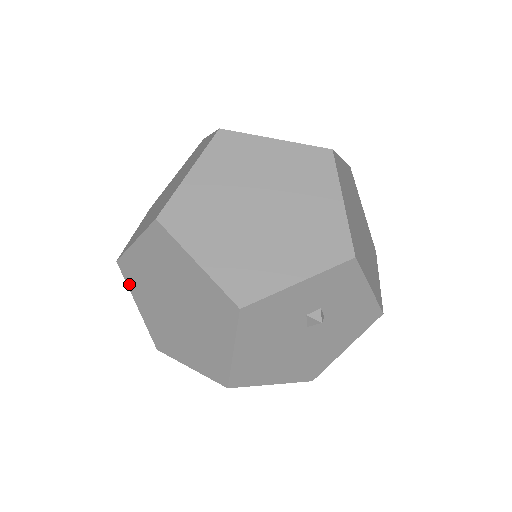
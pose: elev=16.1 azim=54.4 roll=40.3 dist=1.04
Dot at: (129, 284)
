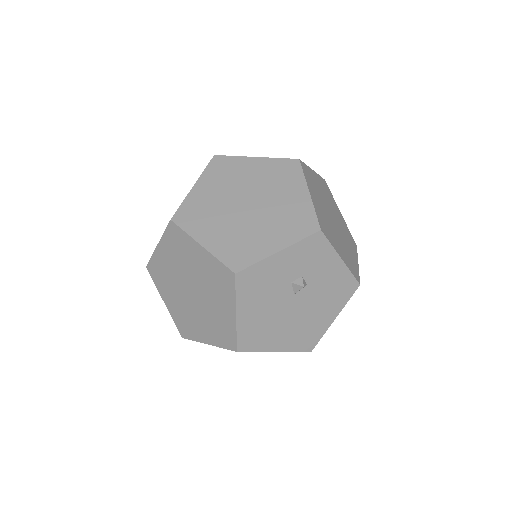
Dot at: (156, 284)
